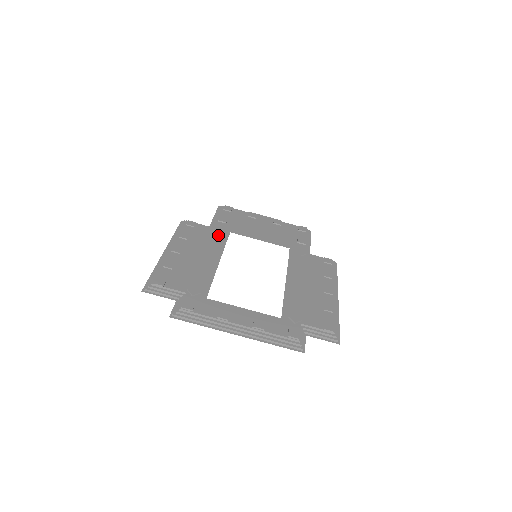
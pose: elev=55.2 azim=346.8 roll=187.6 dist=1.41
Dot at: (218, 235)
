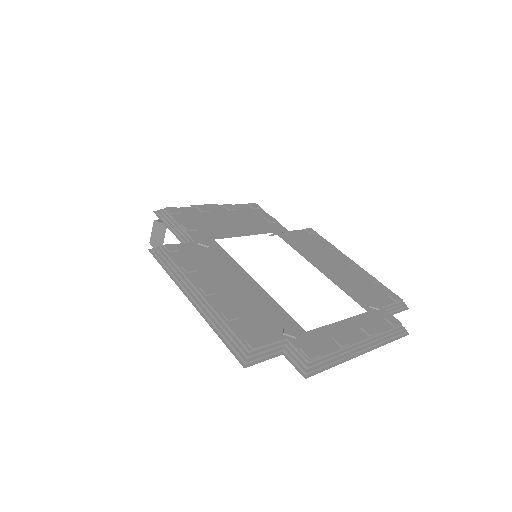
Dot at: (211, 249)
